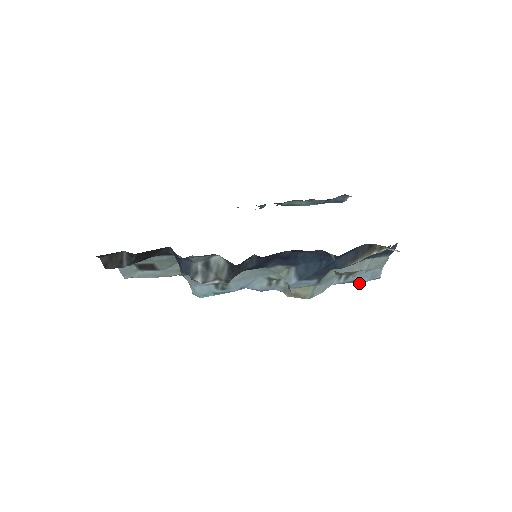
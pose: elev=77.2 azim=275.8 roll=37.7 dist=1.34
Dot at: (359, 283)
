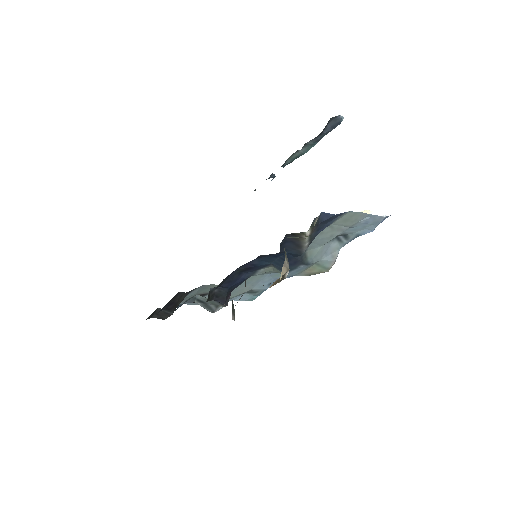
Dot at: (369, 232)
